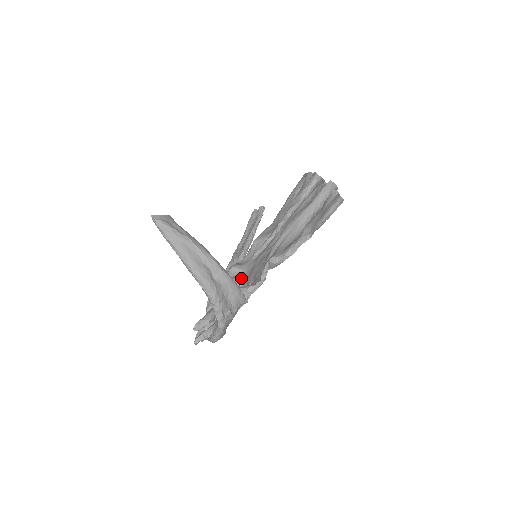
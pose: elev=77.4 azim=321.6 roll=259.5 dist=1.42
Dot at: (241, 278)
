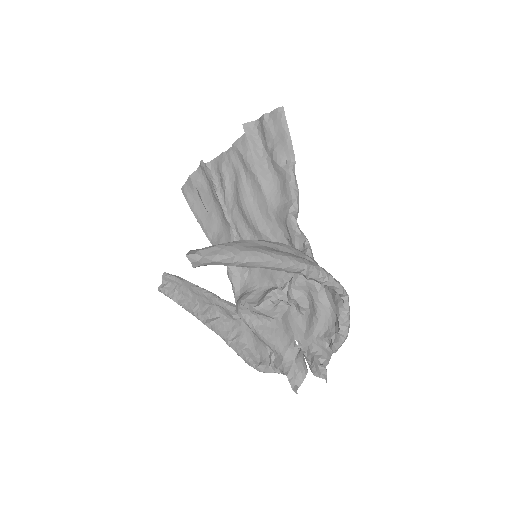
Dot at: (268, 290)
